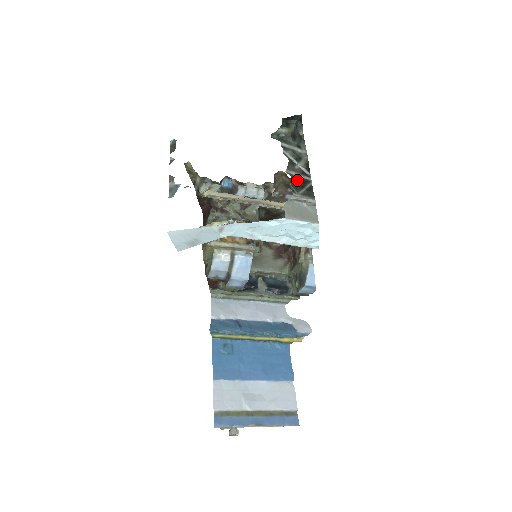
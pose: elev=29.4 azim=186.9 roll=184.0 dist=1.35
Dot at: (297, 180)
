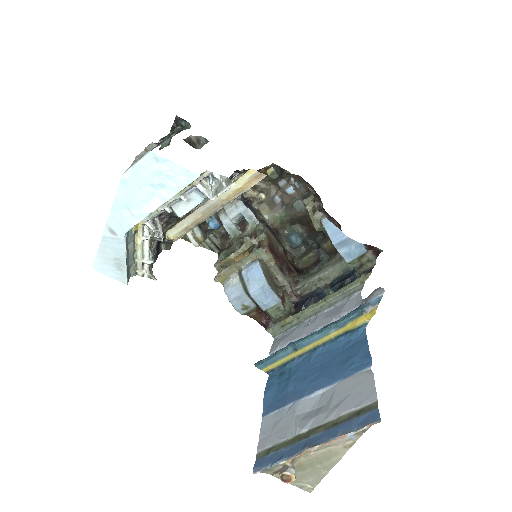
Dot at: occluded
